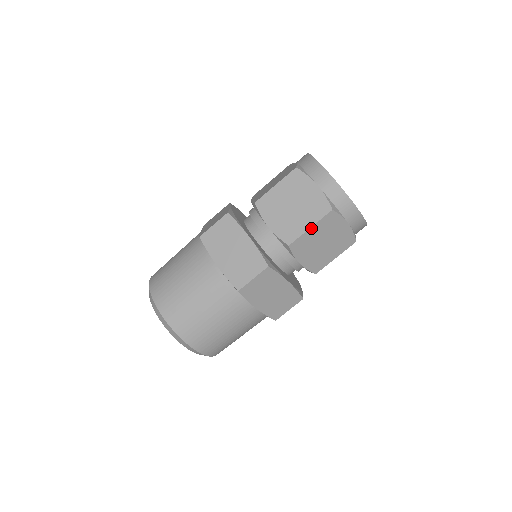
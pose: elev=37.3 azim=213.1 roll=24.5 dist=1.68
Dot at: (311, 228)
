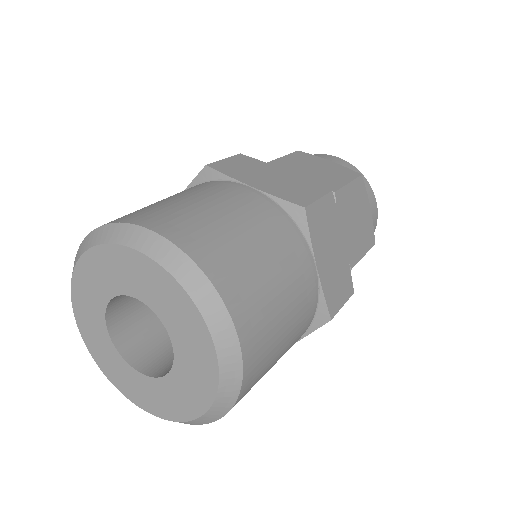
Dot at: (349, 184)
